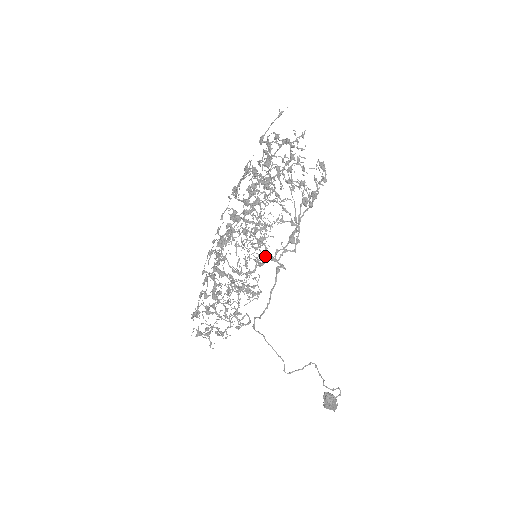
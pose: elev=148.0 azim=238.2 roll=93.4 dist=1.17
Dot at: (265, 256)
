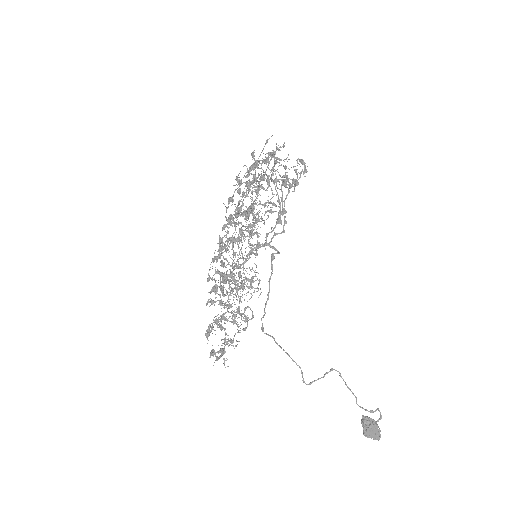
Dot at: (257, 242)
